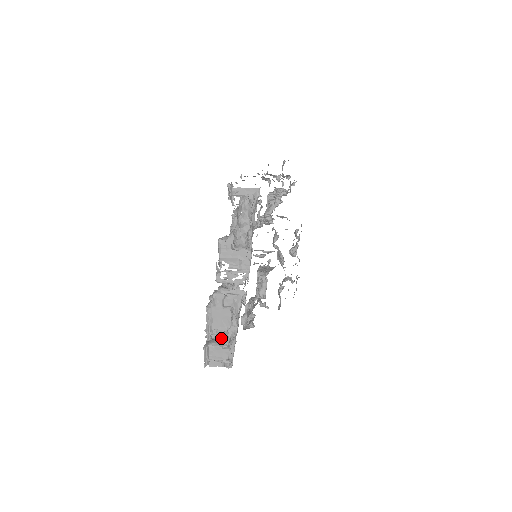
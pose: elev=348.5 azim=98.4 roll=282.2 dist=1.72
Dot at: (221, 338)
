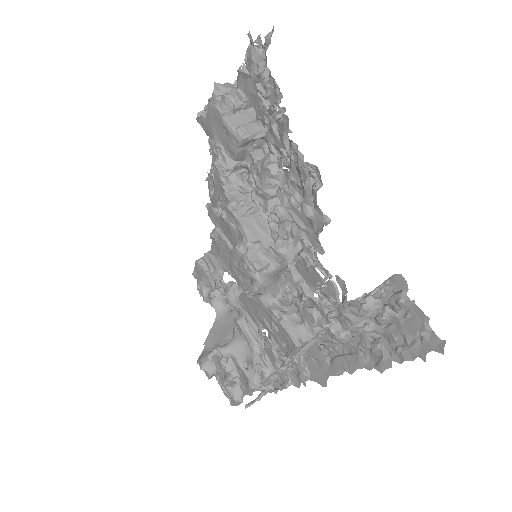
Dot at: occluded
